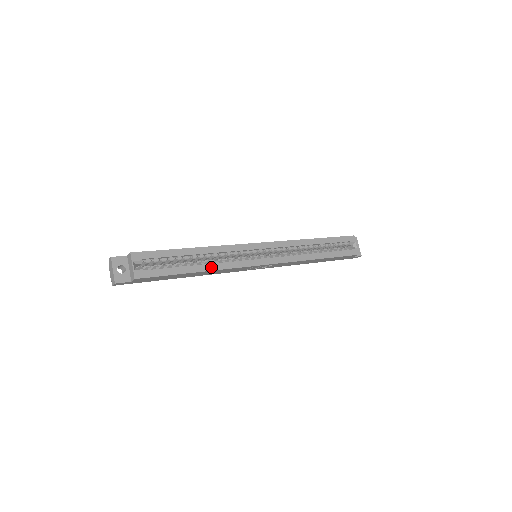
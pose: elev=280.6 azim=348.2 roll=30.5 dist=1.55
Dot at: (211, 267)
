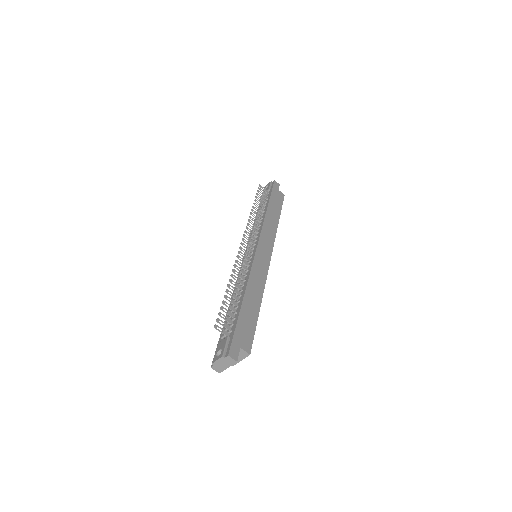
Dot at: occluded
